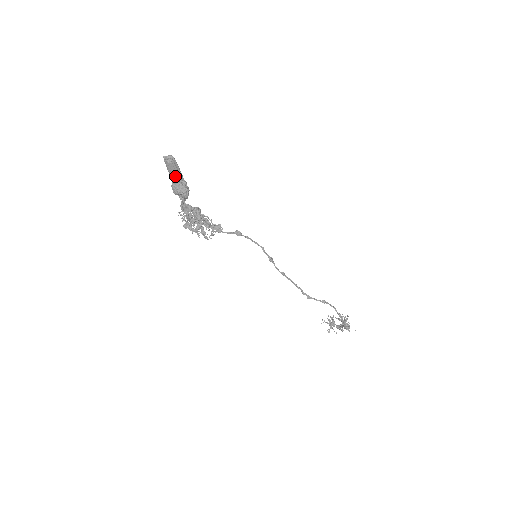
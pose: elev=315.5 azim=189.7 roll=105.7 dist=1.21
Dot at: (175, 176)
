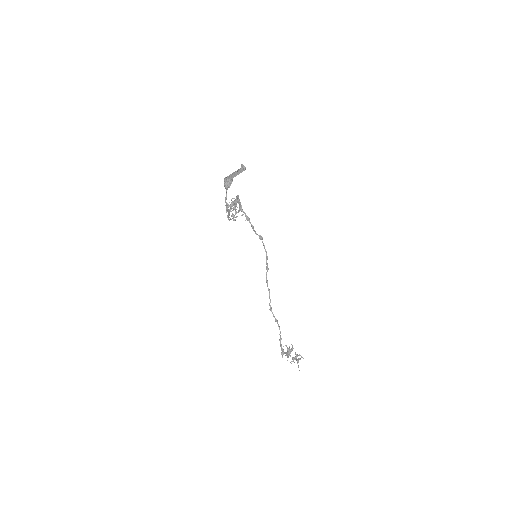
Dot at: (232, 175)
